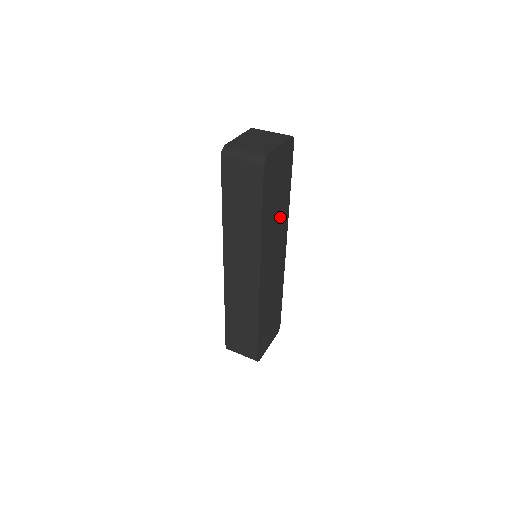
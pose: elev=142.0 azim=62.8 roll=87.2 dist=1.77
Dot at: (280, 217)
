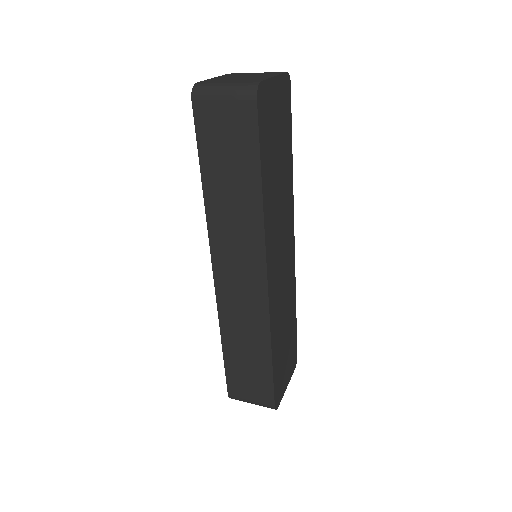
Dot at: (284, 193)
